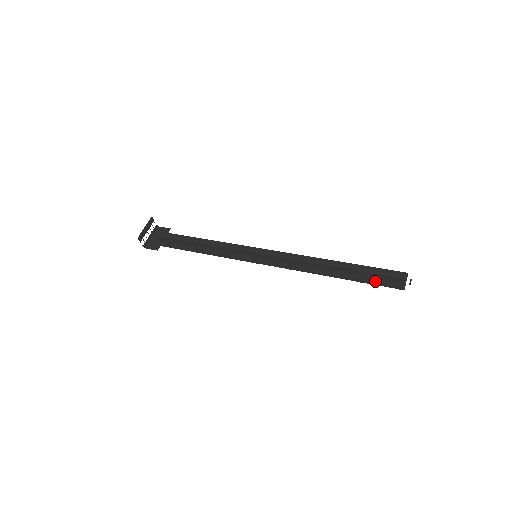
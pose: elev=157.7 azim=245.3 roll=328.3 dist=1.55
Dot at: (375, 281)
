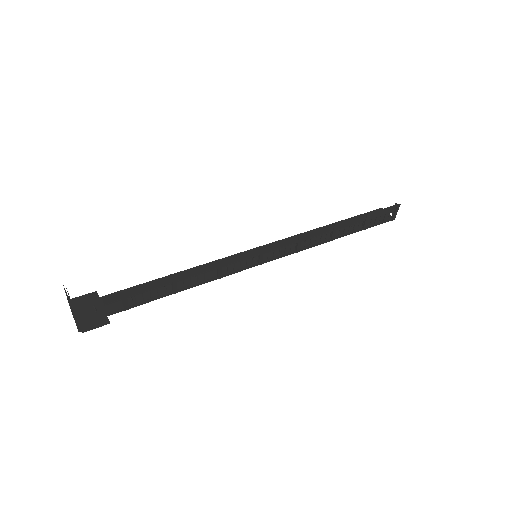
Dot at: (371, 224)
